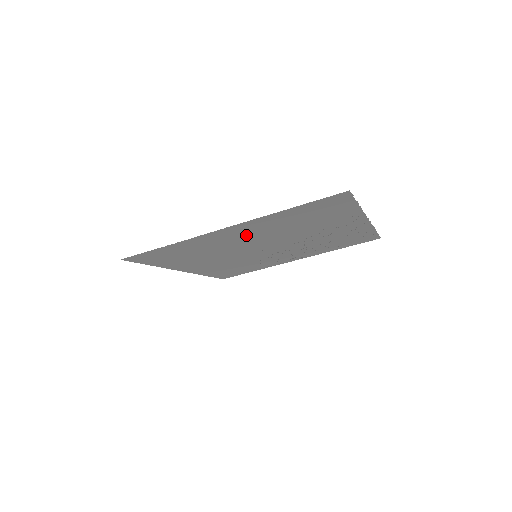
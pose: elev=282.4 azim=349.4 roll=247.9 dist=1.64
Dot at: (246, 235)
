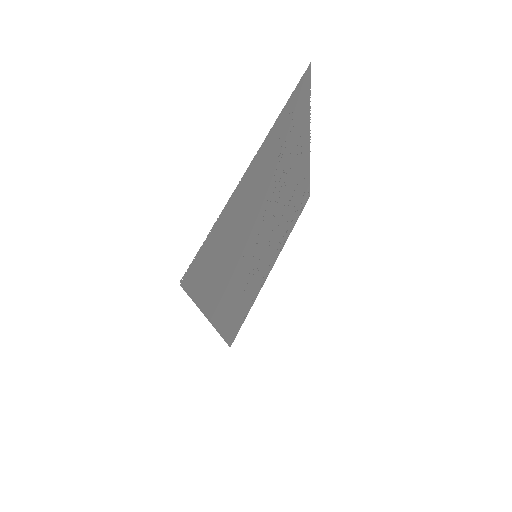
Dot at: (258, 186)
